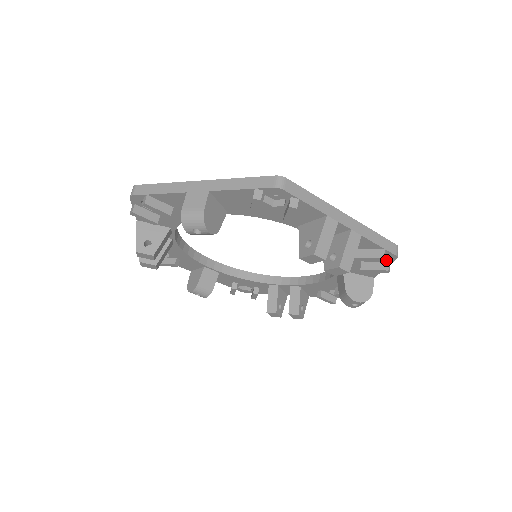
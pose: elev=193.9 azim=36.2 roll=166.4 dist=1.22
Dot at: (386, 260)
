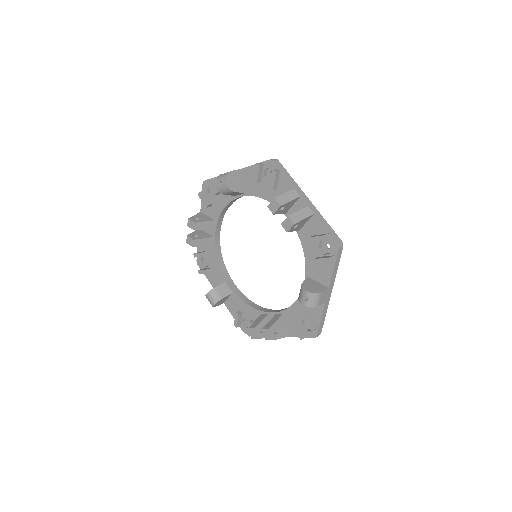
Dot at: (332, 253)
